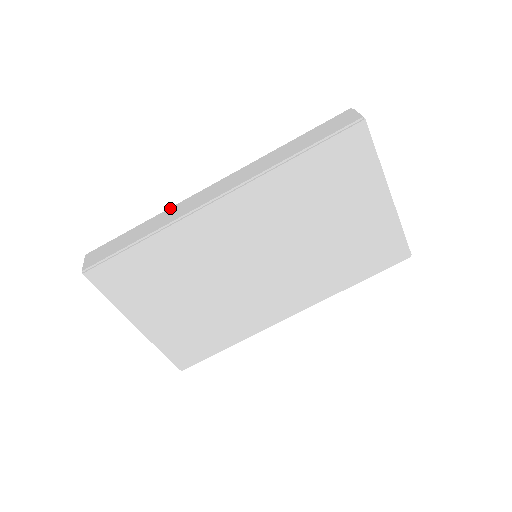
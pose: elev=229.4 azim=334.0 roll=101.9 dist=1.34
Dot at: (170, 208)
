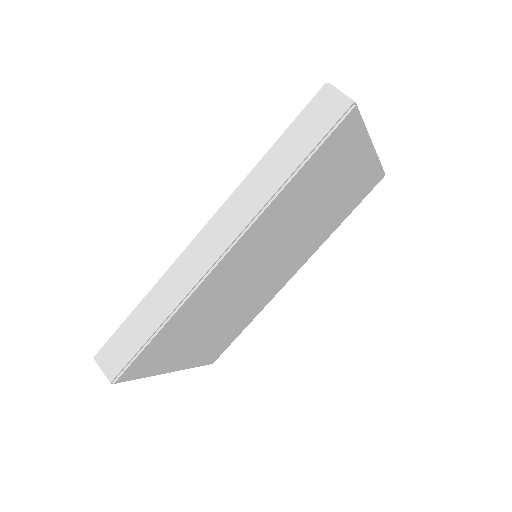
Dot at: (166, 275)
